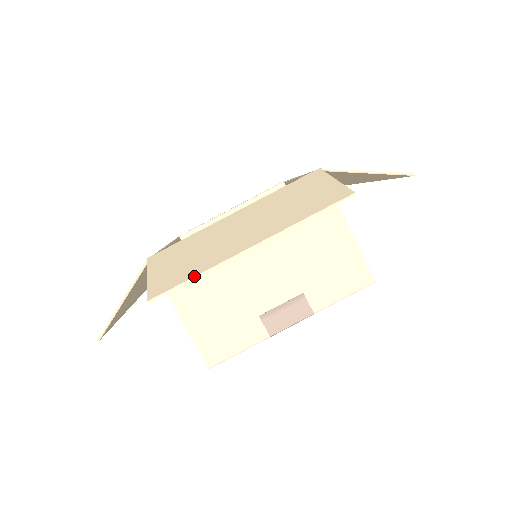
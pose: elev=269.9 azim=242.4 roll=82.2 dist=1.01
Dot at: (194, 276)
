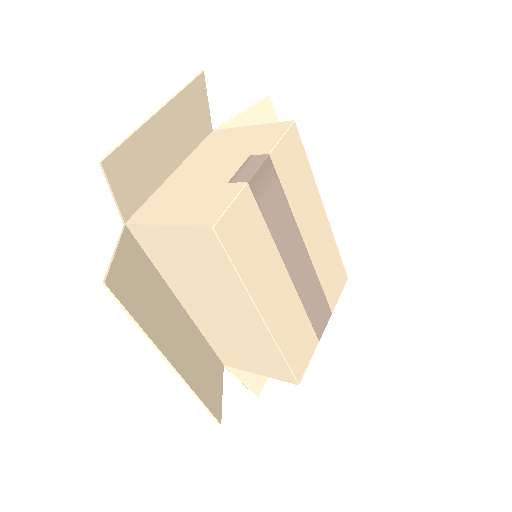
Dot at: (126, 137)
